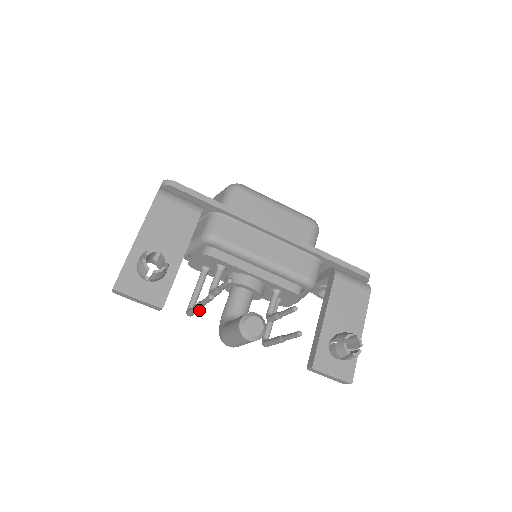
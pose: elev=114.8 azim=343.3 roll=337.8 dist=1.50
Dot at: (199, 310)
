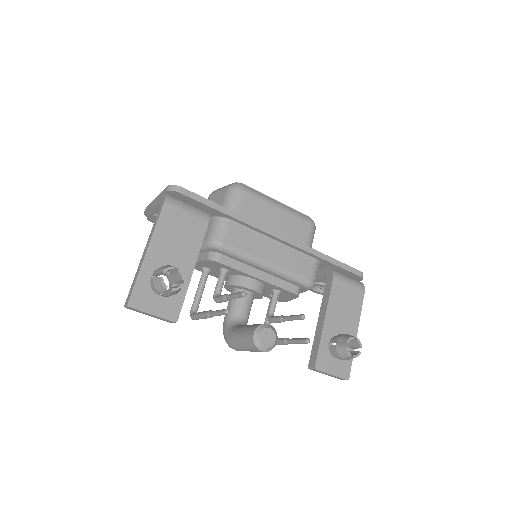
Dot at: occluded
